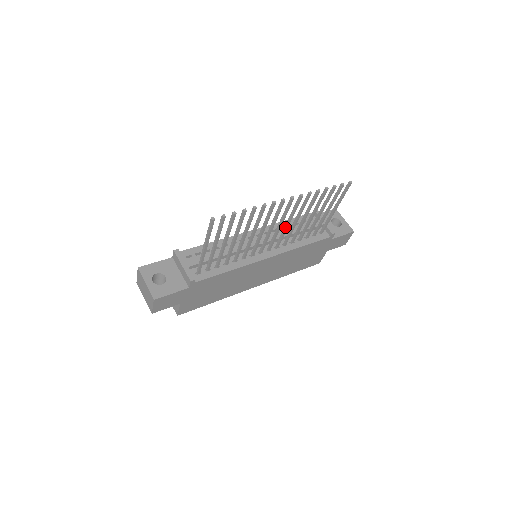
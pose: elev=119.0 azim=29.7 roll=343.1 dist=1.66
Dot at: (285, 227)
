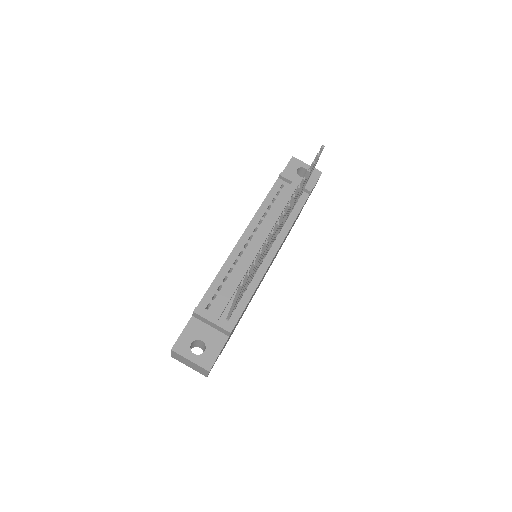
Dot at: occluded
